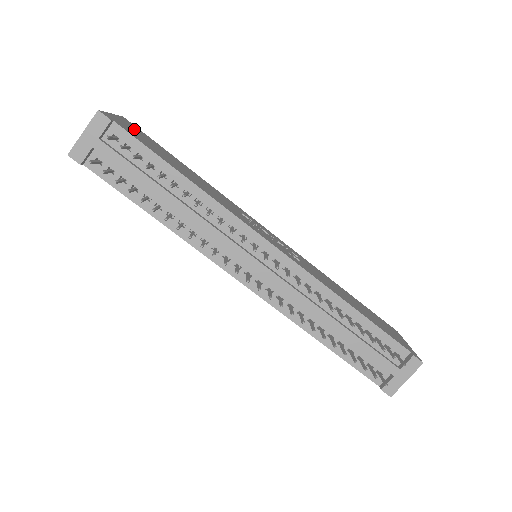
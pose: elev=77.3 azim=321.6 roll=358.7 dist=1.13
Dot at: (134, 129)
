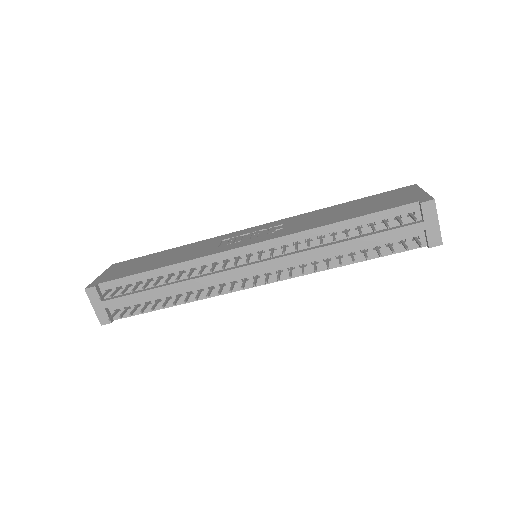
Dot at: (119, 268)
